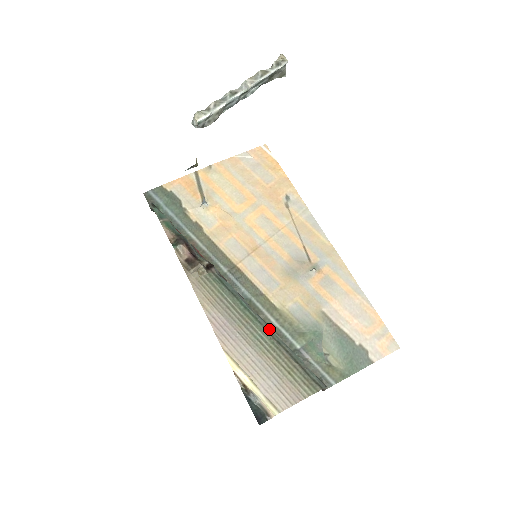
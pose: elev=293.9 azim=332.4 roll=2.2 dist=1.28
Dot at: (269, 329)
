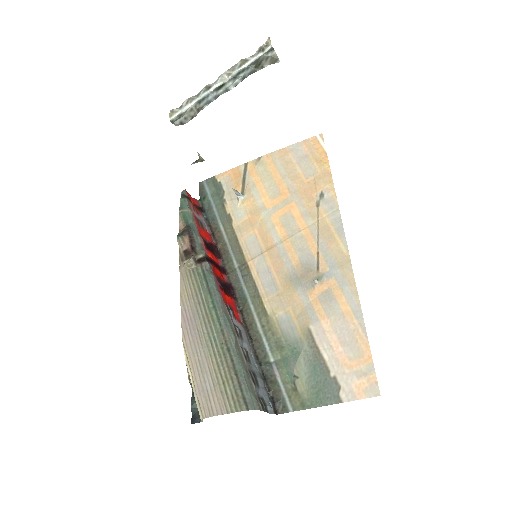
Dot at: (227, 333)
